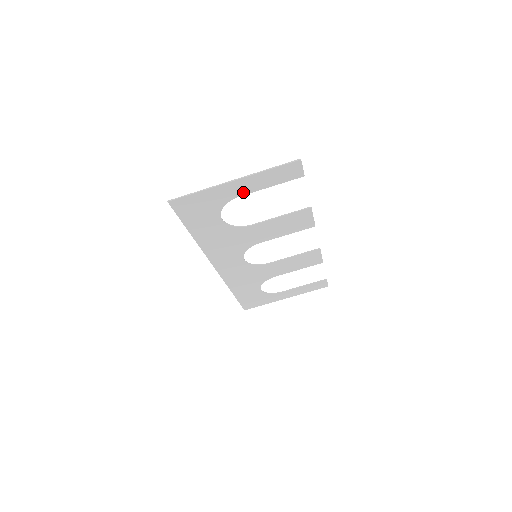
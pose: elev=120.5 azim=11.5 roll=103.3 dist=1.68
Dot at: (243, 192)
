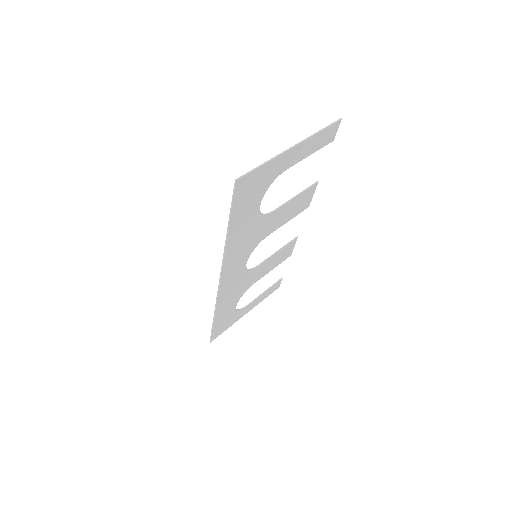
Dot at: (291, 163)
